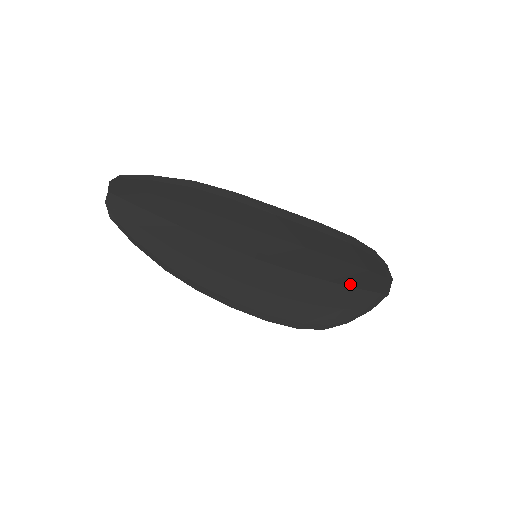
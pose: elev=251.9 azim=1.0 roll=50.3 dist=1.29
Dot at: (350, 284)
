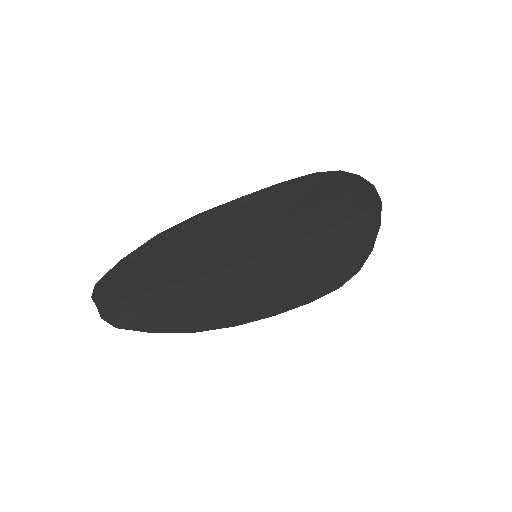
Dot at: (346, 217)
